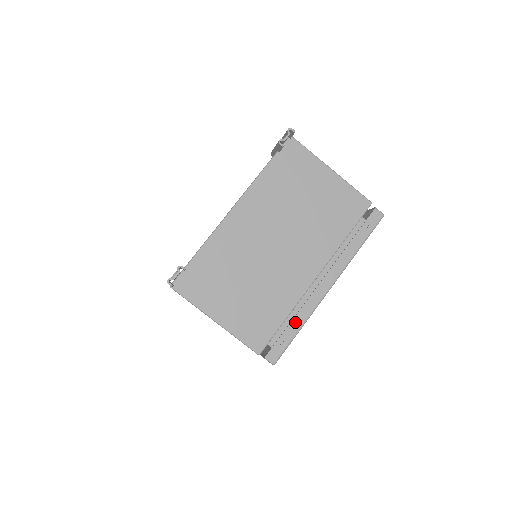
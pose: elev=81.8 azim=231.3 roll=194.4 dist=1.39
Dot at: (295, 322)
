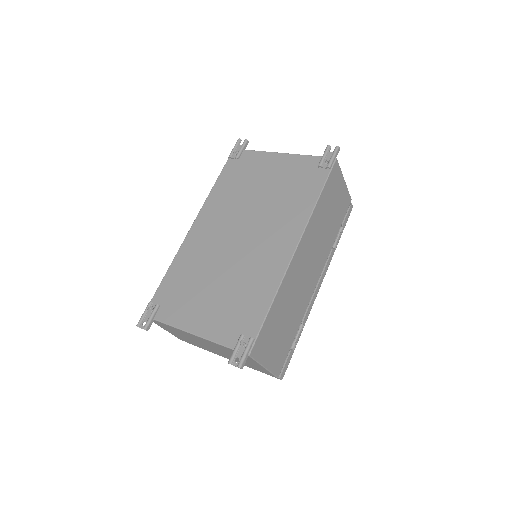
Dot at: occluded
